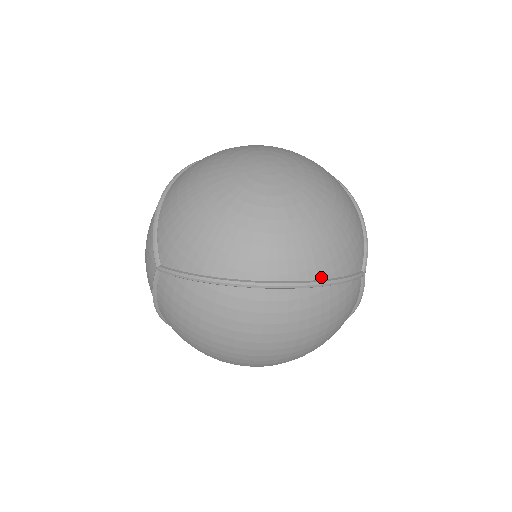
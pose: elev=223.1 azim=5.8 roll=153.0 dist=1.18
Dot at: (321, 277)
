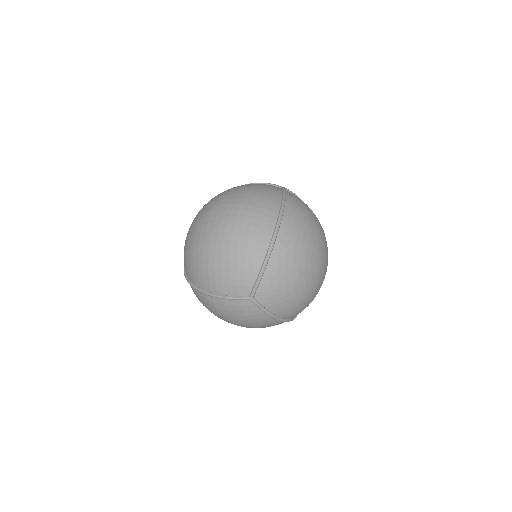
Dot at: occluded
